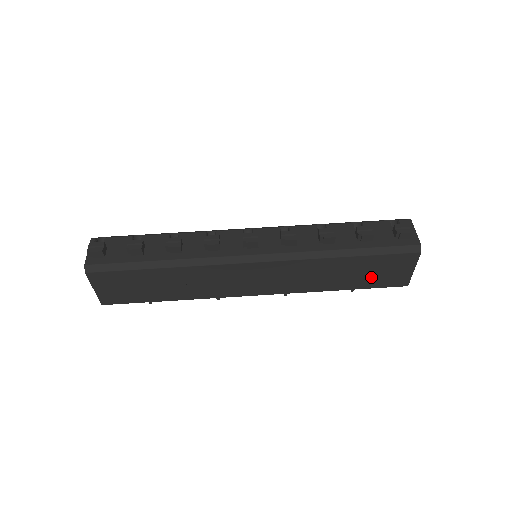
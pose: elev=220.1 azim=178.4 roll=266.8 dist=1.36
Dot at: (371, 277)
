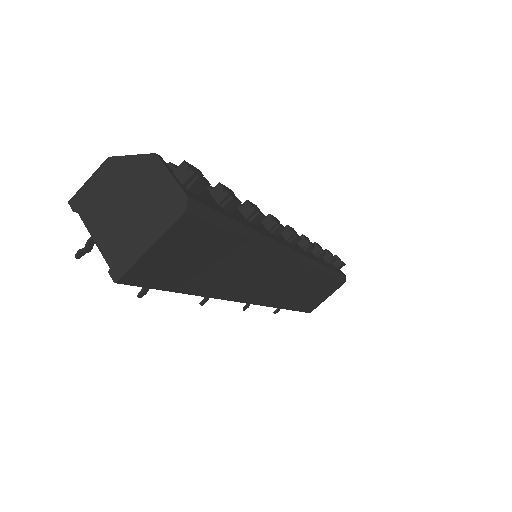
Dot at: (311, 299)
